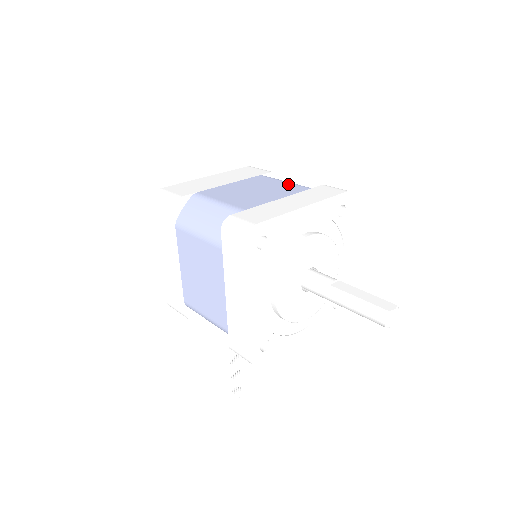
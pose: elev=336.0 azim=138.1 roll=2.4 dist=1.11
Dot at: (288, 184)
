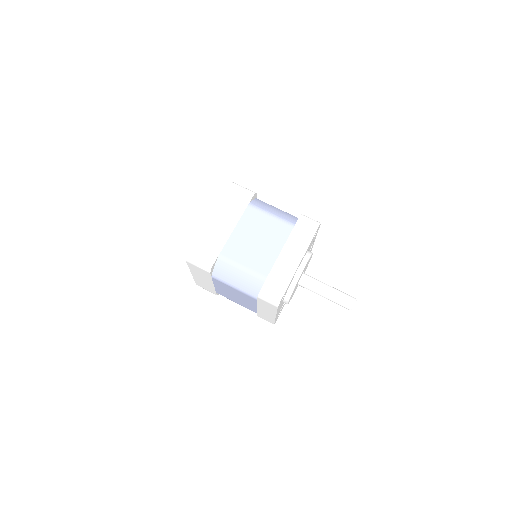
Dot at: (276, 222)
